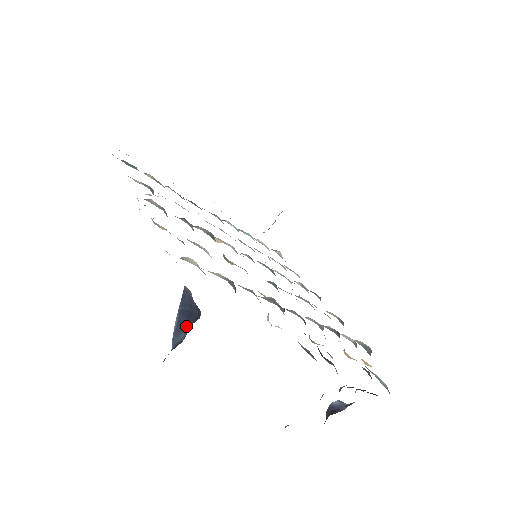
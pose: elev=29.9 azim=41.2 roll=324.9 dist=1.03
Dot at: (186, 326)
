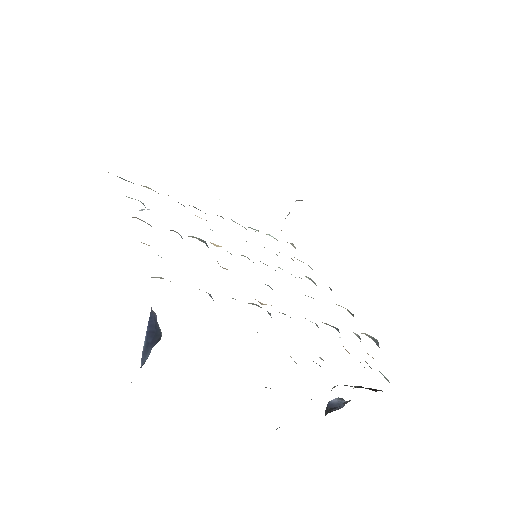
Dot at: (151, 347)
